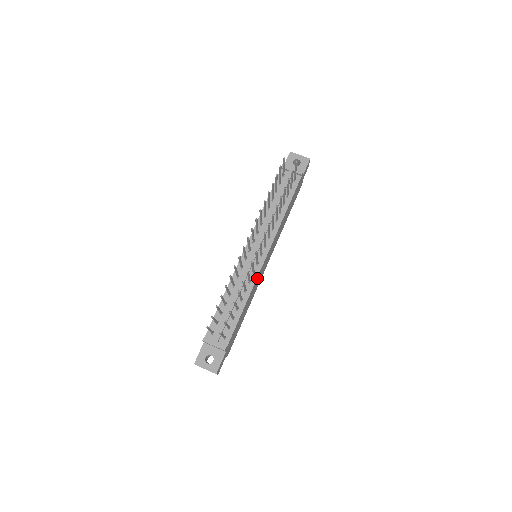
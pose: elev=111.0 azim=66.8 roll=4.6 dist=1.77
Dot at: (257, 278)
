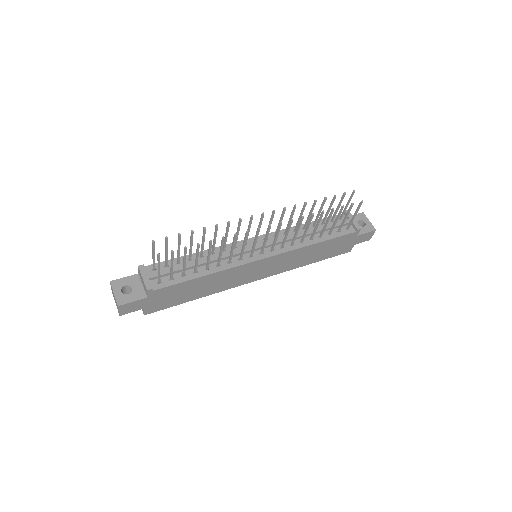
Dot at: (239, 268)
